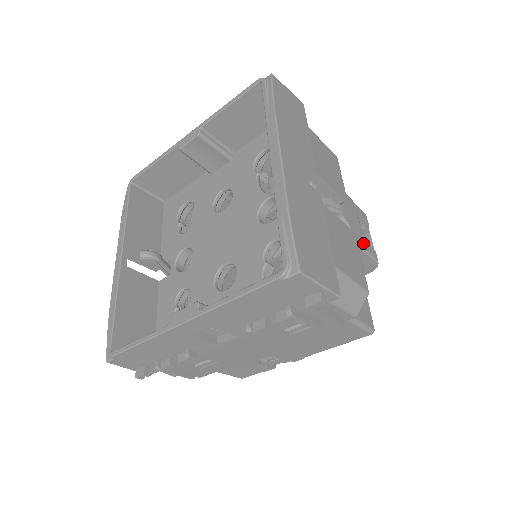
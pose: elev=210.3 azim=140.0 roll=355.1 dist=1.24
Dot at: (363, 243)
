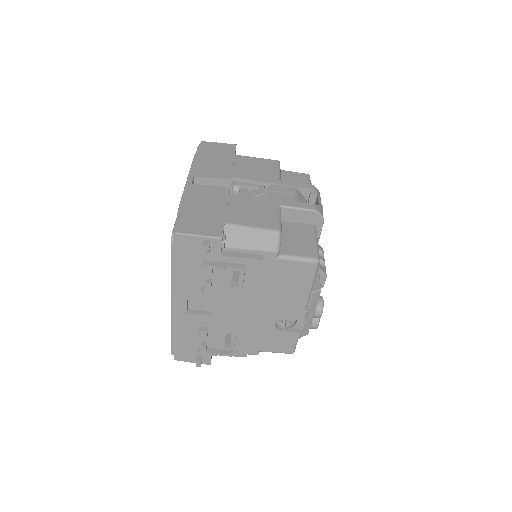
Dot at: (290, 203)
